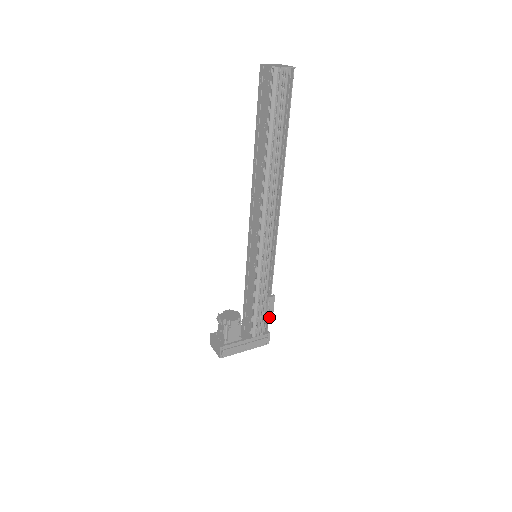
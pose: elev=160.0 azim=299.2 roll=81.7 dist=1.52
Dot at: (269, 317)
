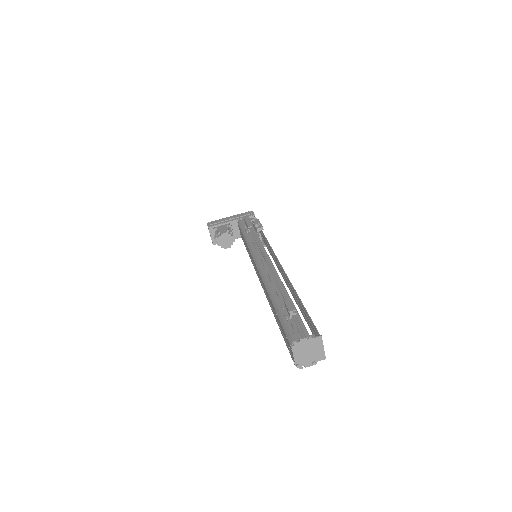
Dot at: occluded
